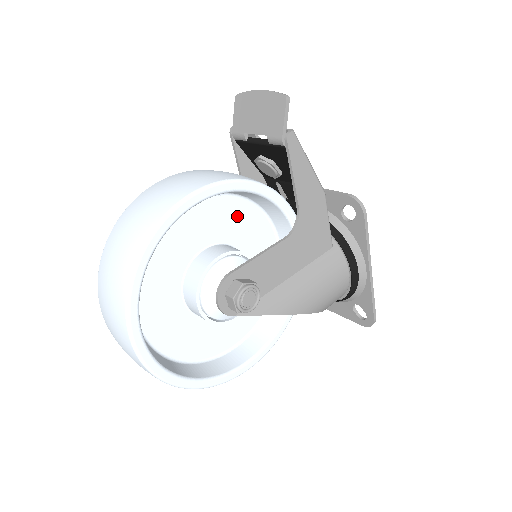
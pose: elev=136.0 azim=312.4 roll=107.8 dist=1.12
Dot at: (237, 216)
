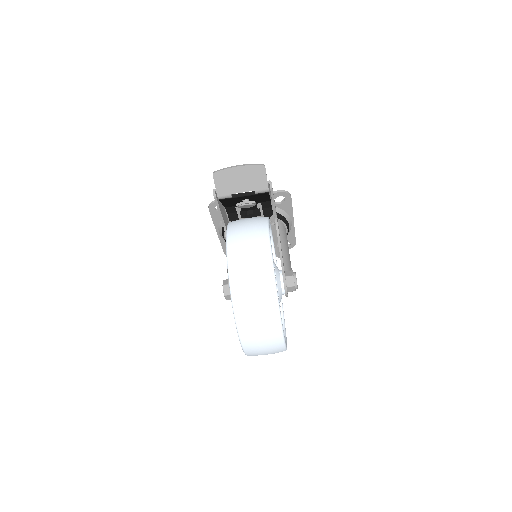
Dot at: occluded
